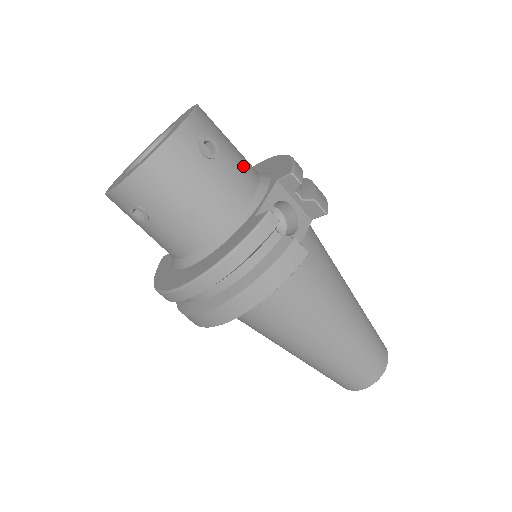
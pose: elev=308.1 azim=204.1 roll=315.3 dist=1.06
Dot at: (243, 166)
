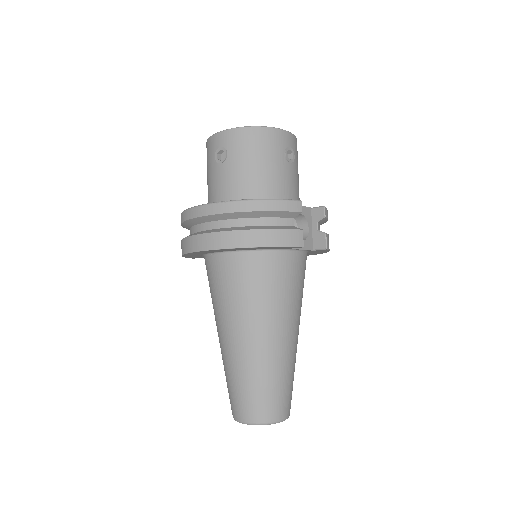
Dot at: (297, 186)
